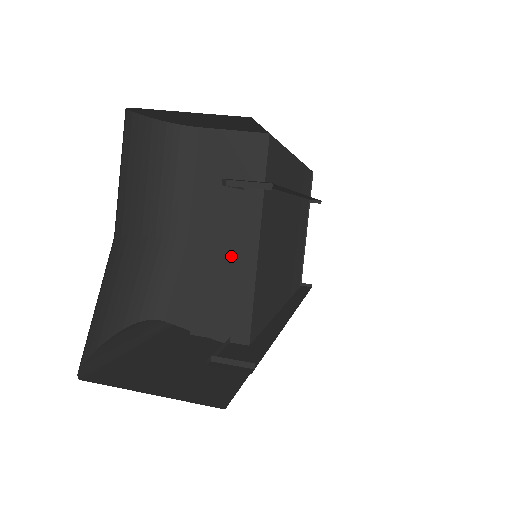
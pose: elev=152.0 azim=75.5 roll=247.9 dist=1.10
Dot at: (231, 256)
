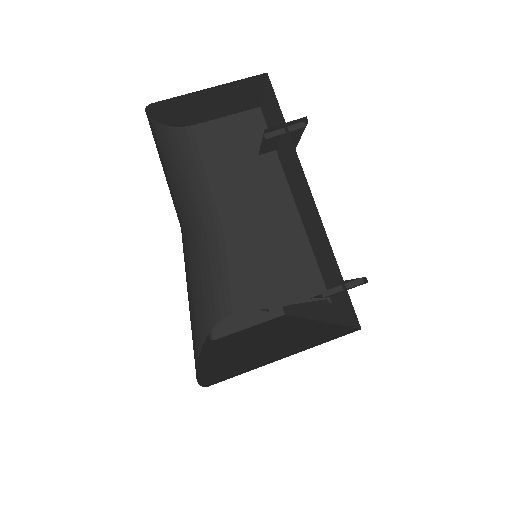
Dot at: (274, 221)
